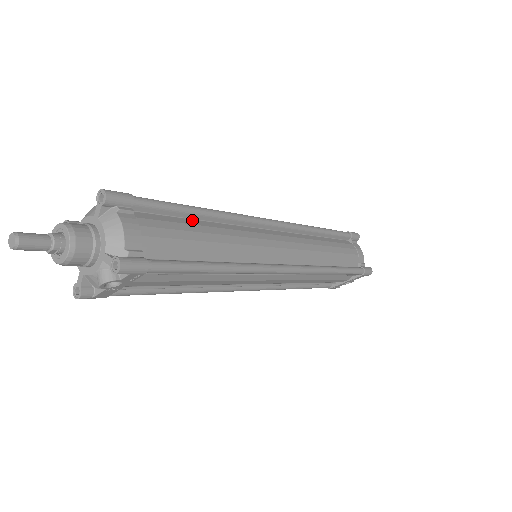
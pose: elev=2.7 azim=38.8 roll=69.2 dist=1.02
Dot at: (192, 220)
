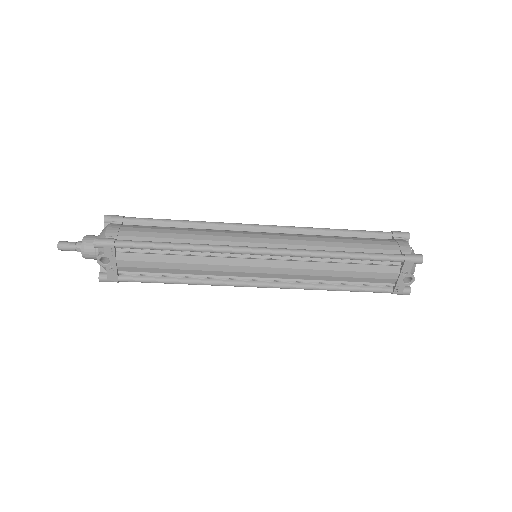
Dot at: (173, 227)
